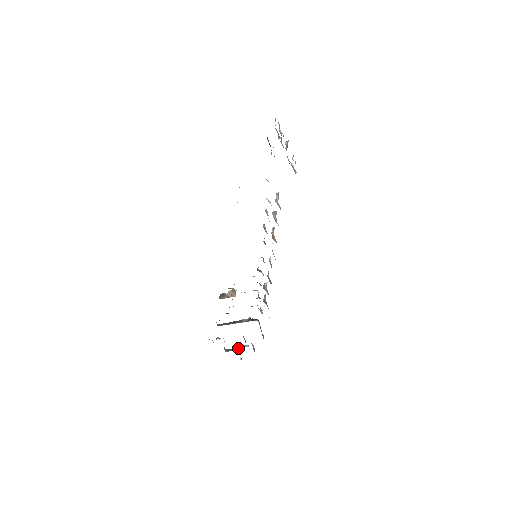
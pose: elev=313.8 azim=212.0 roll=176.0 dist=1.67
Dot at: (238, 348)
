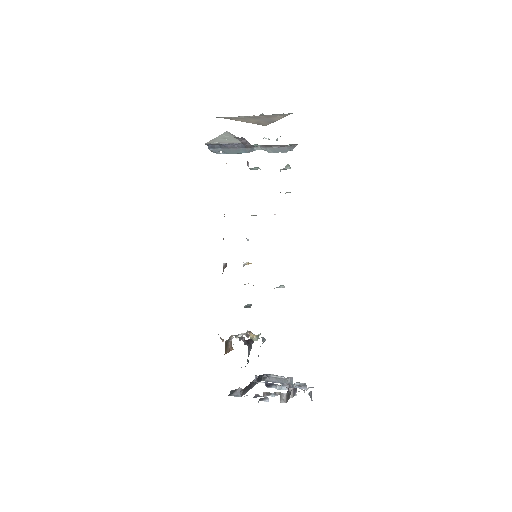
Dot at: (293, 389)
